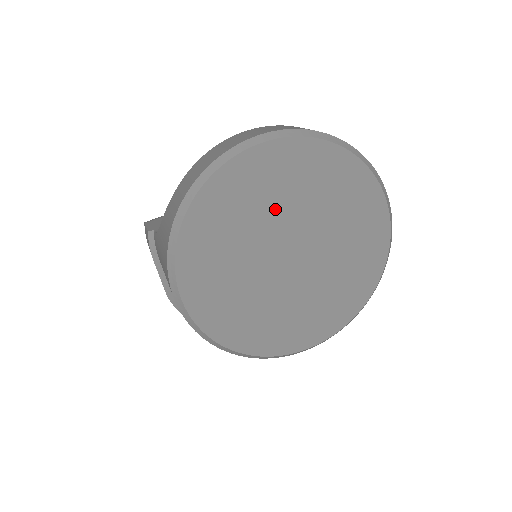
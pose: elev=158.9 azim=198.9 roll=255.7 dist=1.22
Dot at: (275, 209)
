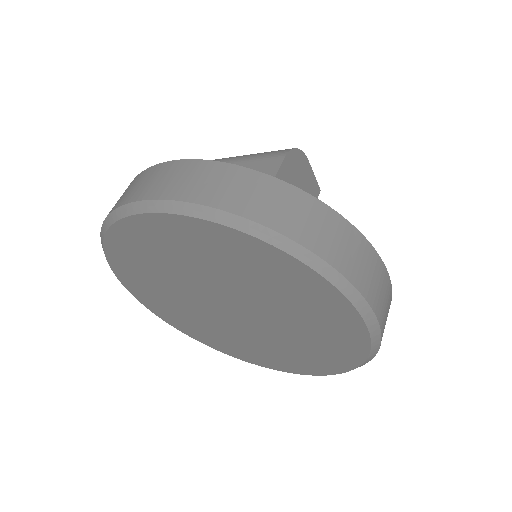
Dot at: (193, 270)
